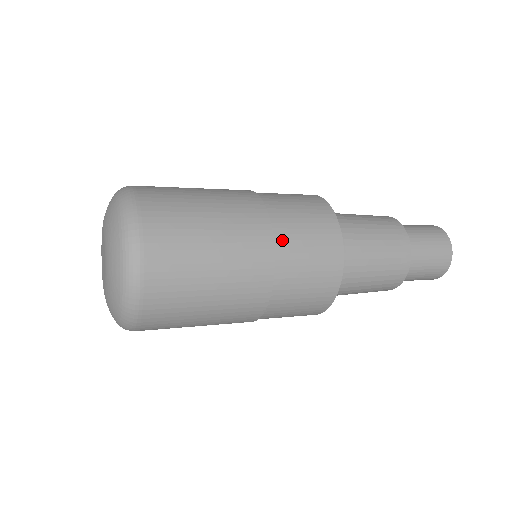
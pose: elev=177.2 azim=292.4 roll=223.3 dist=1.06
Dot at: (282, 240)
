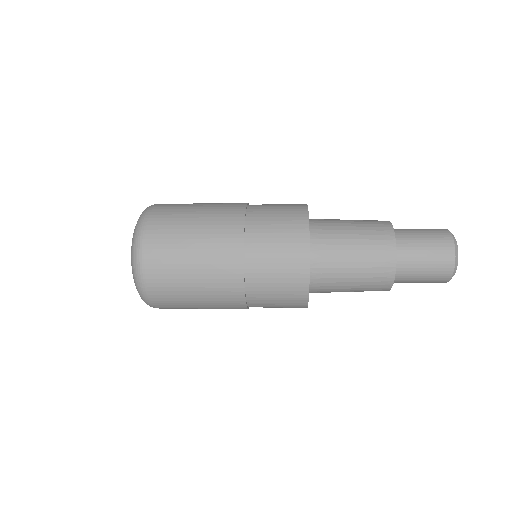
Dot at: (253, 217)
